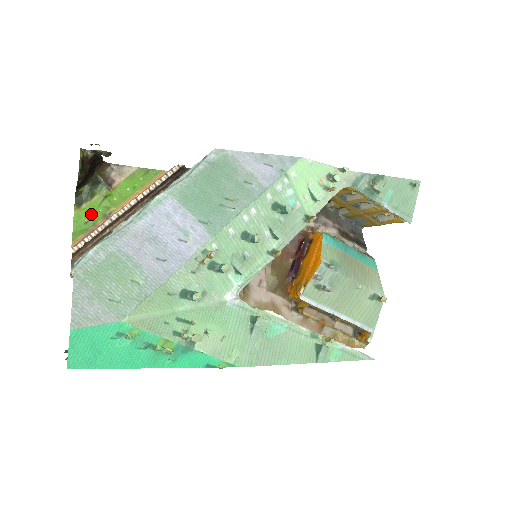
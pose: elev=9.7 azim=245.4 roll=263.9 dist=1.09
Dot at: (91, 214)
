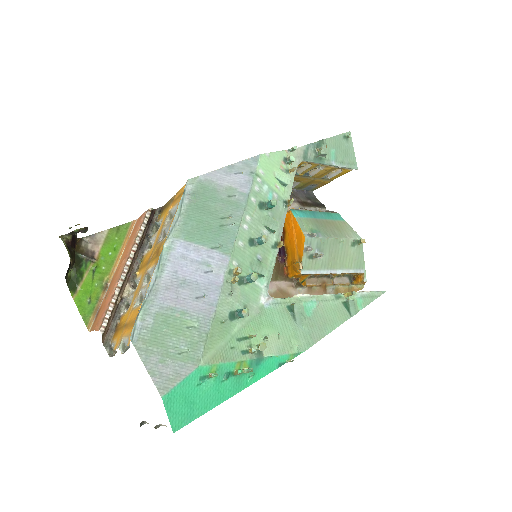
Dot at: (89, 292)
